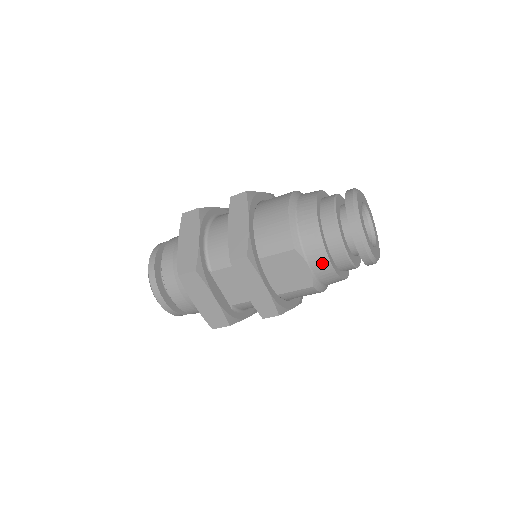
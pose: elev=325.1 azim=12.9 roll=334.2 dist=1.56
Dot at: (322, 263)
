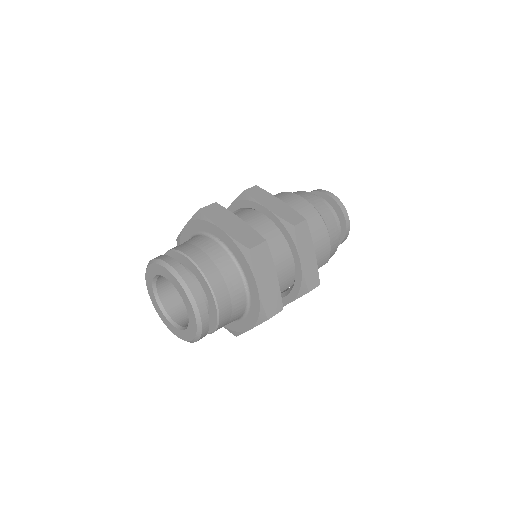
Dot at: occluded
